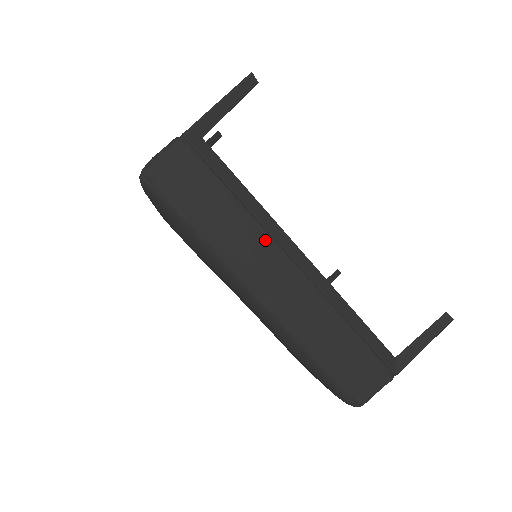
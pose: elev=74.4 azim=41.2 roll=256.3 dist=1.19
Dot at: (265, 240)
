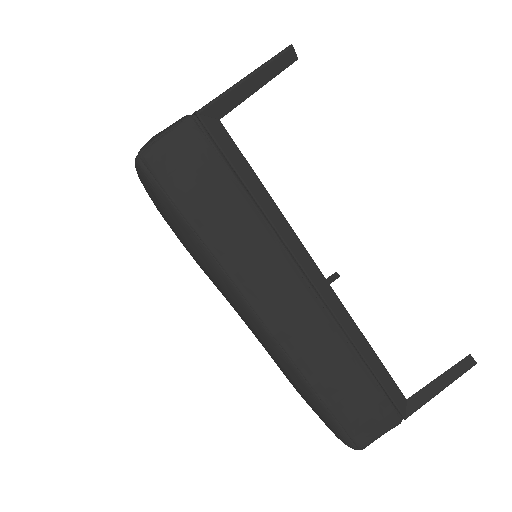
Dot at: (280, 254)
